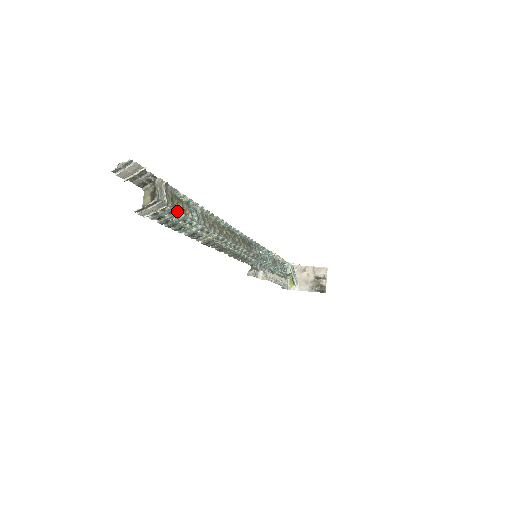
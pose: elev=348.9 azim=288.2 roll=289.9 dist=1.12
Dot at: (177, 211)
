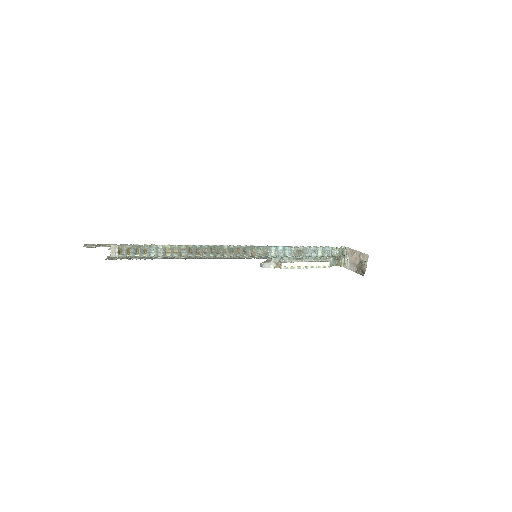
Dot at: (129, 257)
